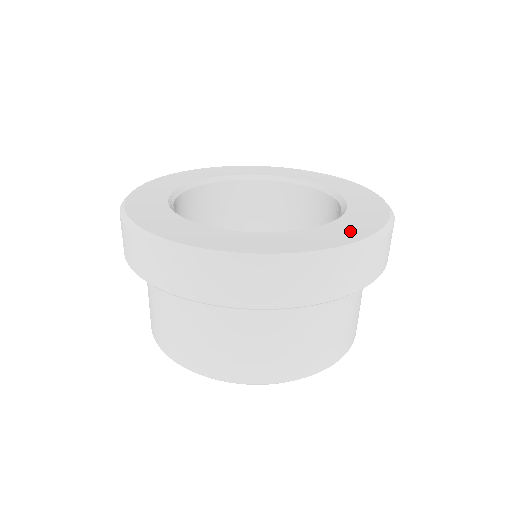
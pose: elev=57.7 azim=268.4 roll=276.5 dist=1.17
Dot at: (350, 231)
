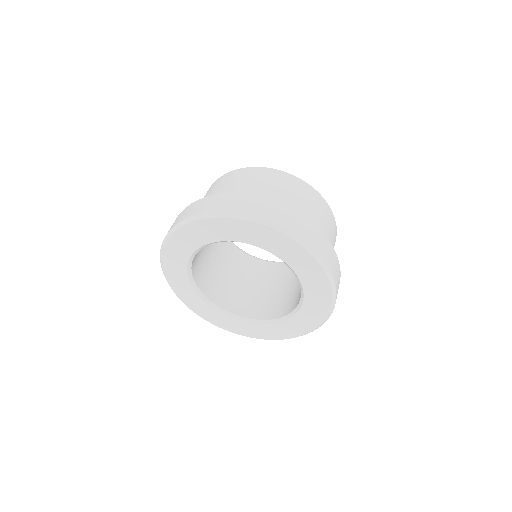
Dot at: (308, 323)
